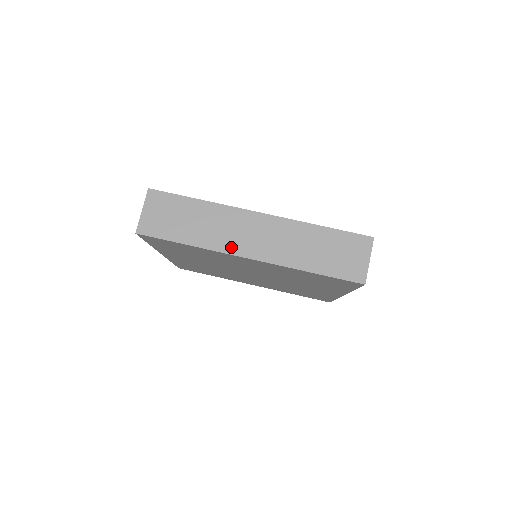
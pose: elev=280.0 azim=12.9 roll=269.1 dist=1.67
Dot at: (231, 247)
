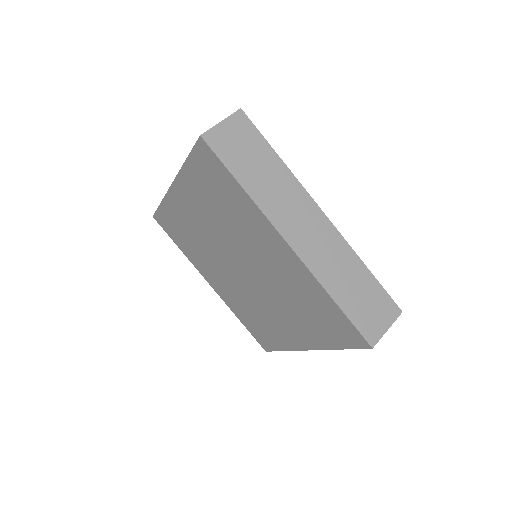
Dot at: (280, 222)
